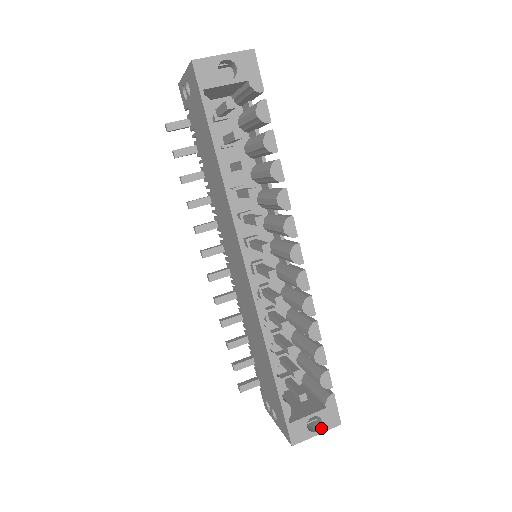
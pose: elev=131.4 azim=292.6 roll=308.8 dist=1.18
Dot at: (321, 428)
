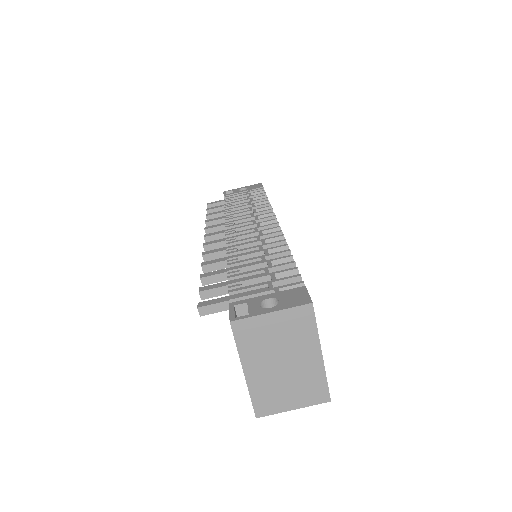
Dot at: occluded
